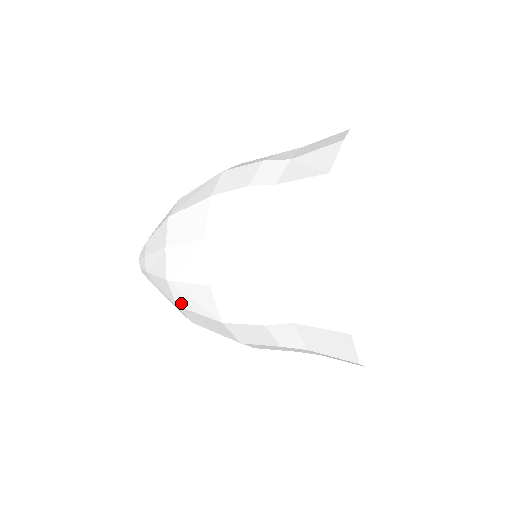
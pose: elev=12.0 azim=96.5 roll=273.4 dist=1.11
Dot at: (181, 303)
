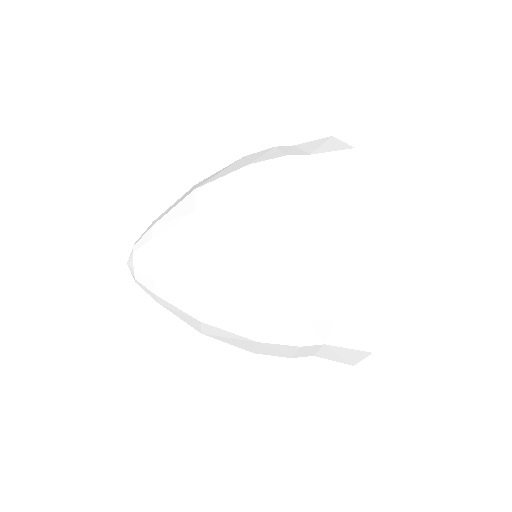
Dot at: (204, 204)
